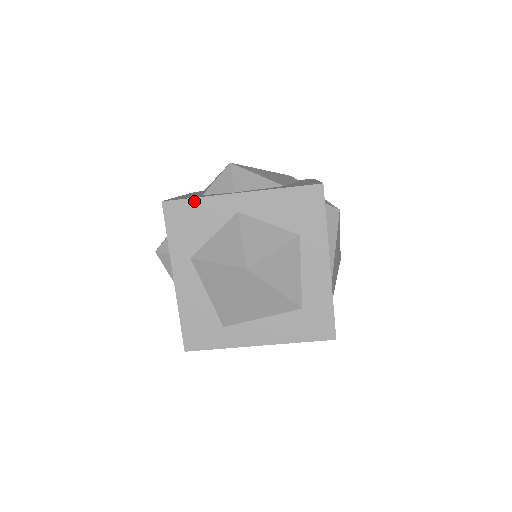
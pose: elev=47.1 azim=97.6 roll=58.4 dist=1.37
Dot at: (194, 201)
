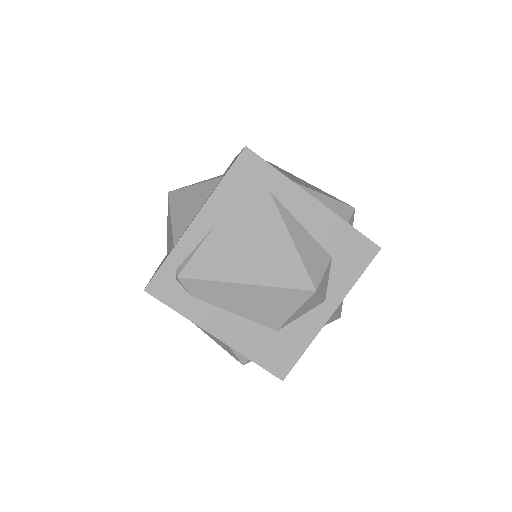
Dot at: occluded
